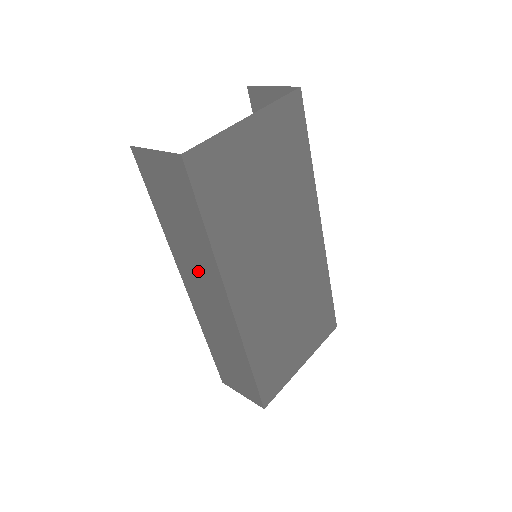
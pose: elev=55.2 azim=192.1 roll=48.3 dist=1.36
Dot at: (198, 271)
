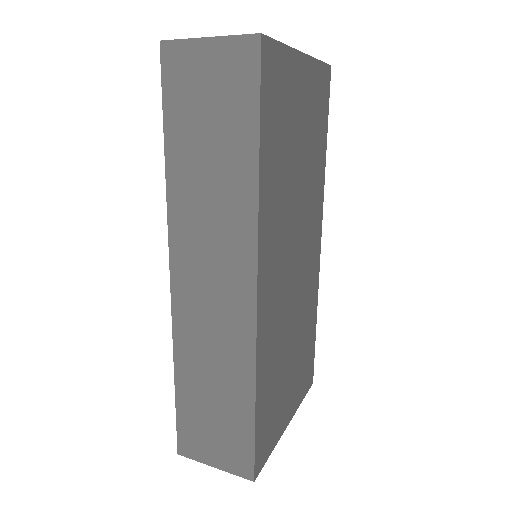
Dot at: (212, 237)
